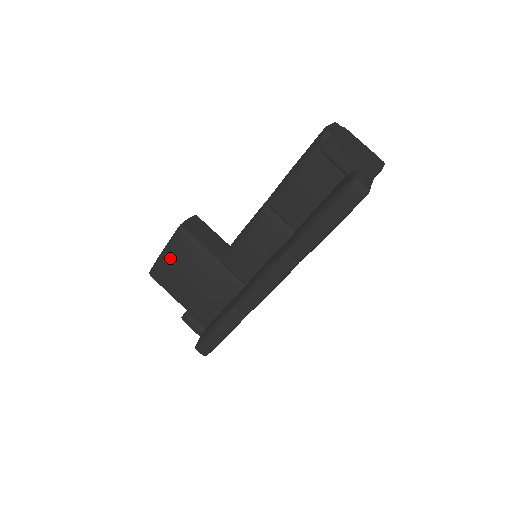
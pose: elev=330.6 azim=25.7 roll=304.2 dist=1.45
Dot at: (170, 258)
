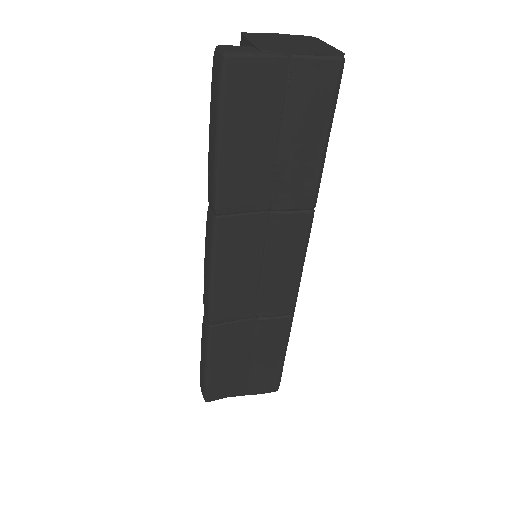
Dot at: occluded
